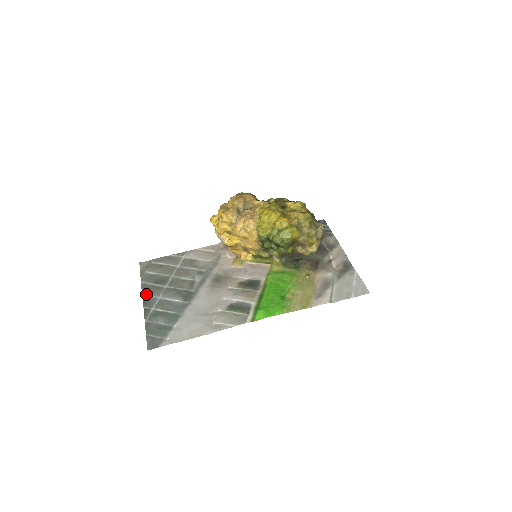
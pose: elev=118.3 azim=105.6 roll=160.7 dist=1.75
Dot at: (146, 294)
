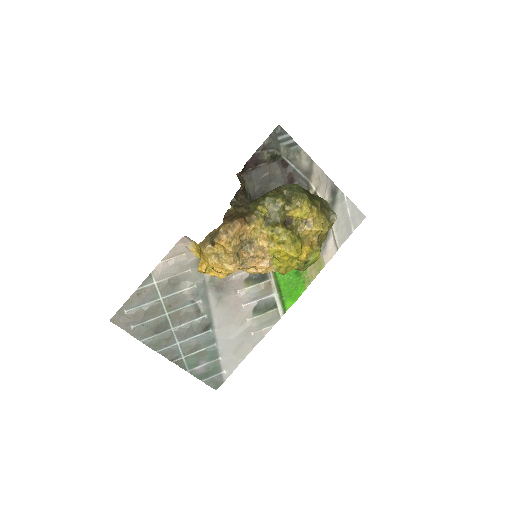
Dot at: (161, 350)
